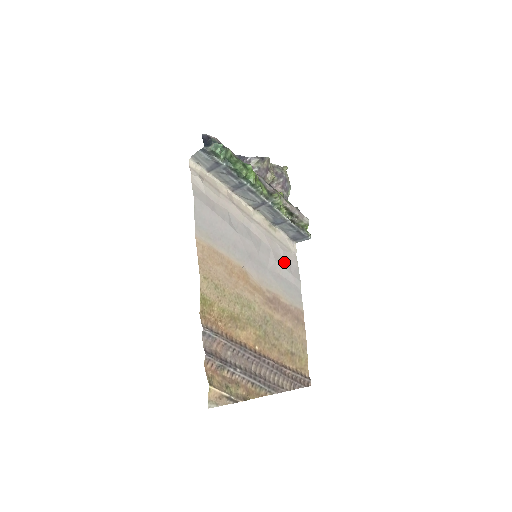
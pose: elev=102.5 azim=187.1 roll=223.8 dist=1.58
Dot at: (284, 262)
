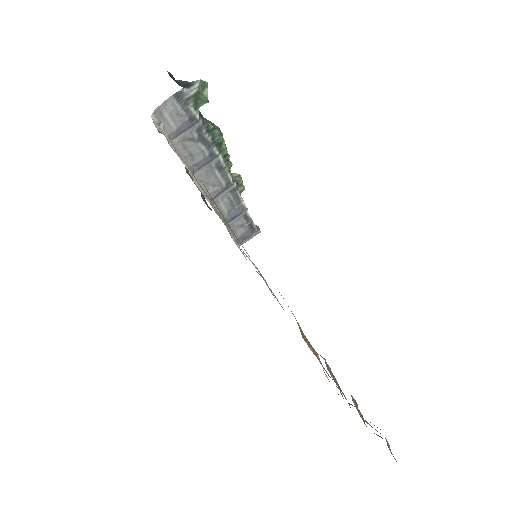
Dot at: occluded
